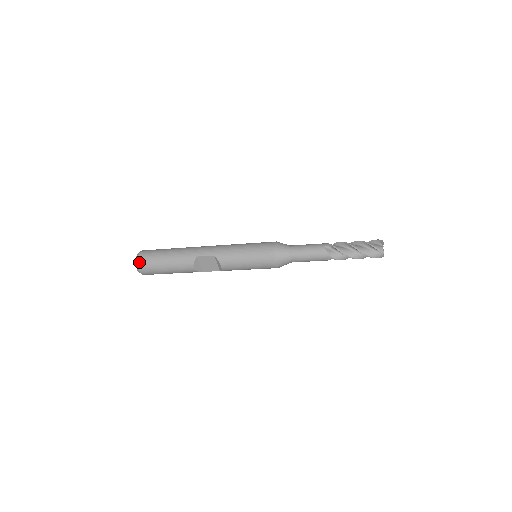
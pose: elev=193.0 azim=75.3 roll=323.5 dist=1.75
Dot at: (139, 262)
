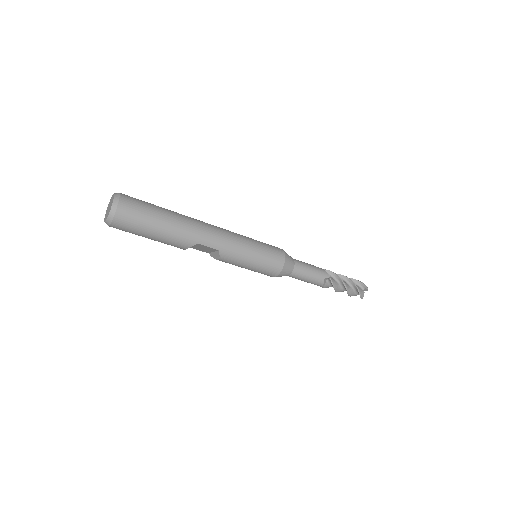
Dot at: (115, 220)
